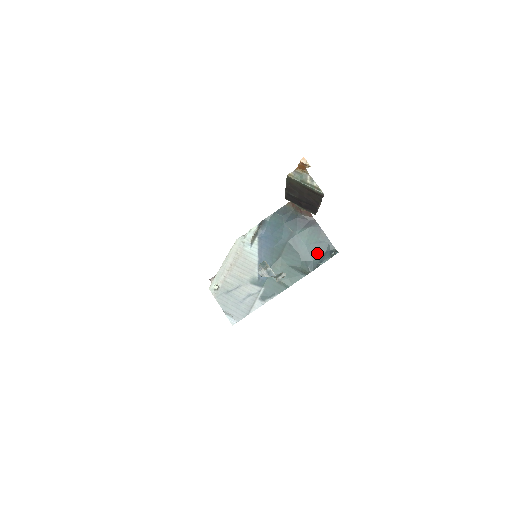
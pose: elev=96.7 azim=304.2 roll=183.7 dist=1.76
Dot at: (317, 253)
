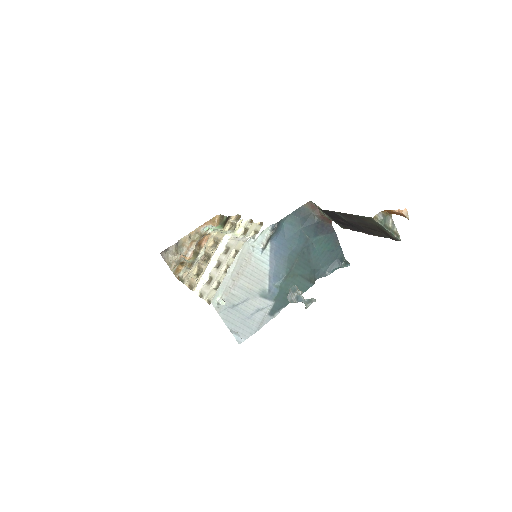
Dot at: (327, 261)
